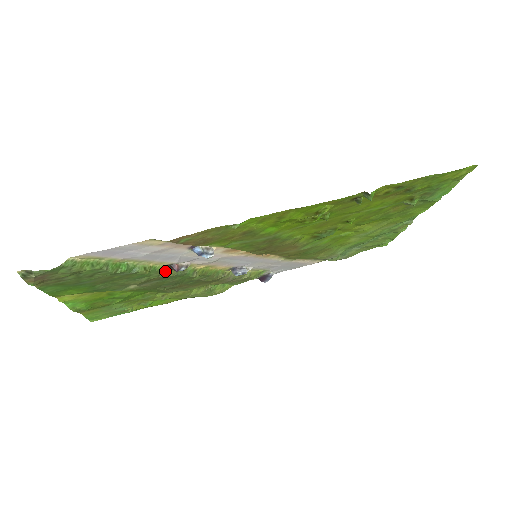
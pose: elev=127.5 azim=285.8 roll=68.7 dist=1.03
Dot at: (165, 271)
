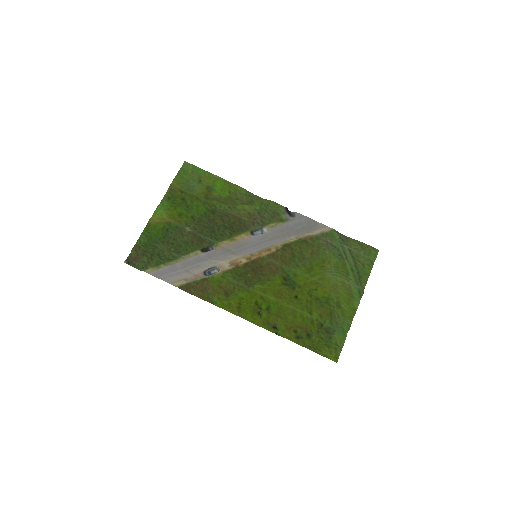
Dot at: (201, 247)
